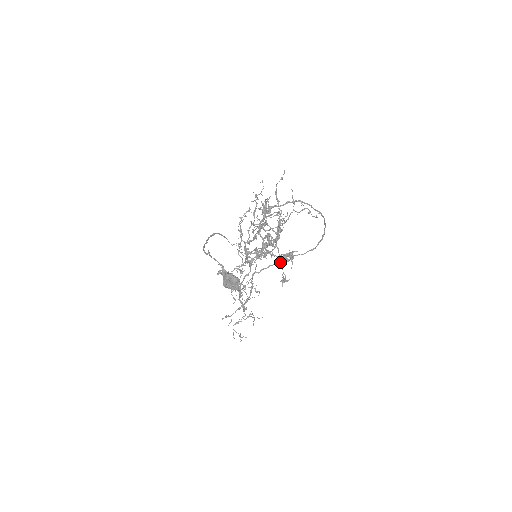
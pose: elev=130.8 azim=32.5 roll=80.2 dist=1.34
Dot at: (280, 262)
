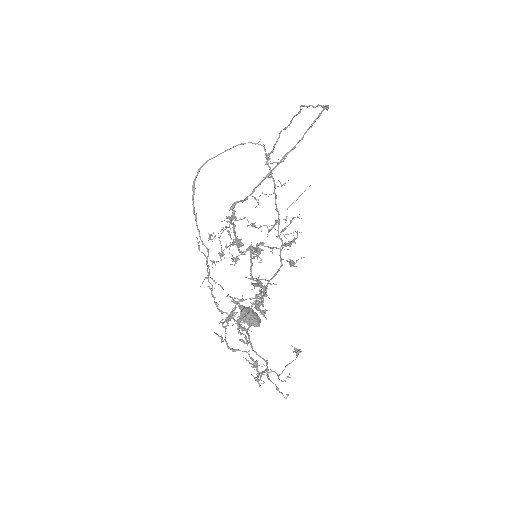
Dot at: (281, 373)
